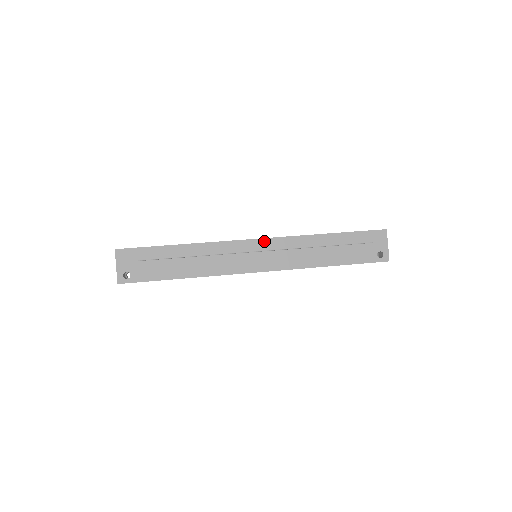
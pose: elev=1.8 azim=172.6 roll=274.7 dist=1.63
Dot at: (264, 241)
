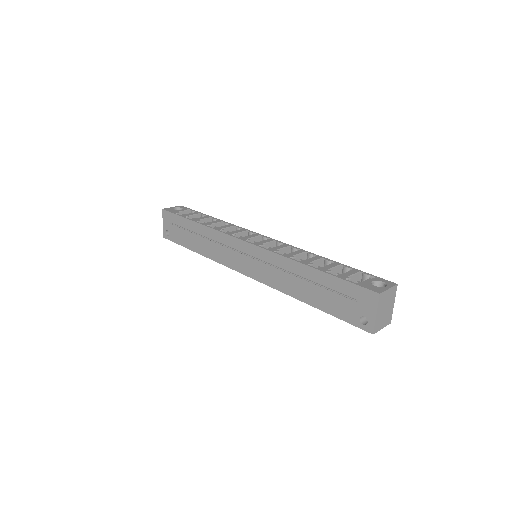
Dot at: (253, 247)
